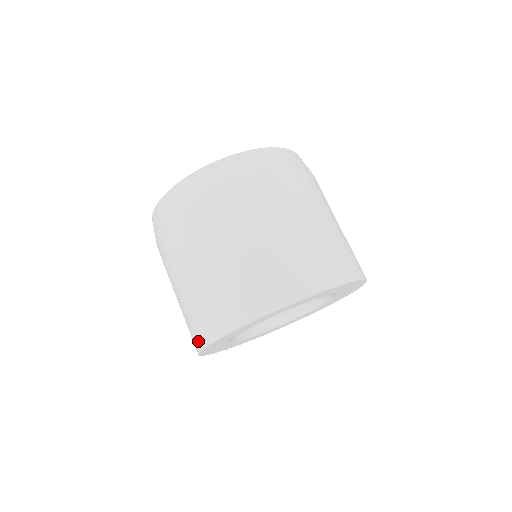
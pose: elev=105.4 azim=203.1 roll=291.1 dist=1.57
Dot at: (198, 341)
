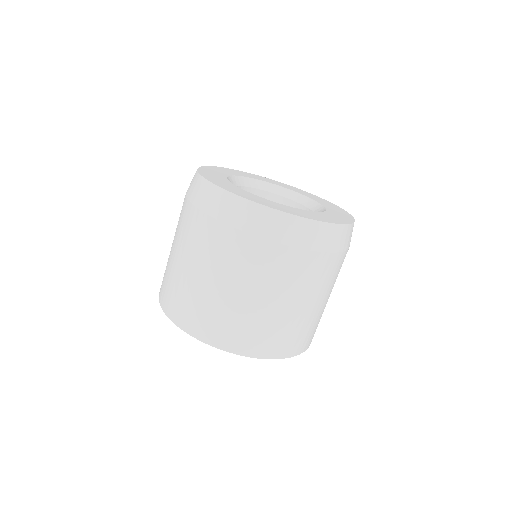
Dot at: (188, 325)
